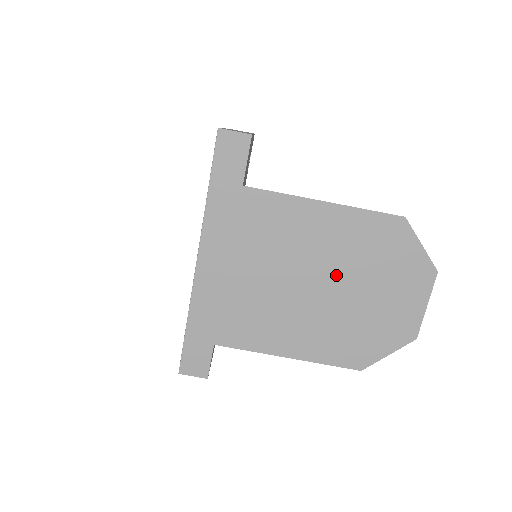
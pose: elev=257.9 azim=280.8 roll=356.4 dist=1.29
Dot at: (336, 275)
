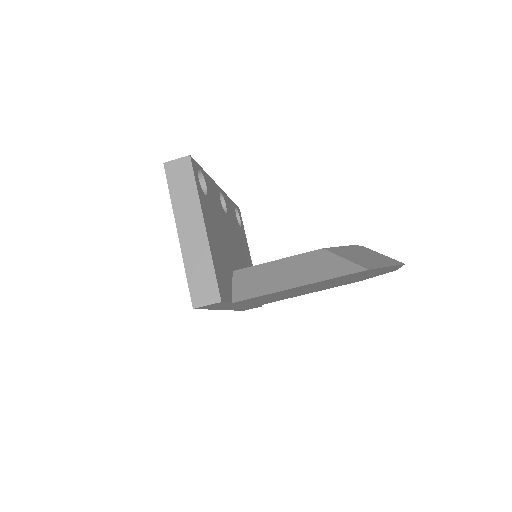
Dot at: occluded
